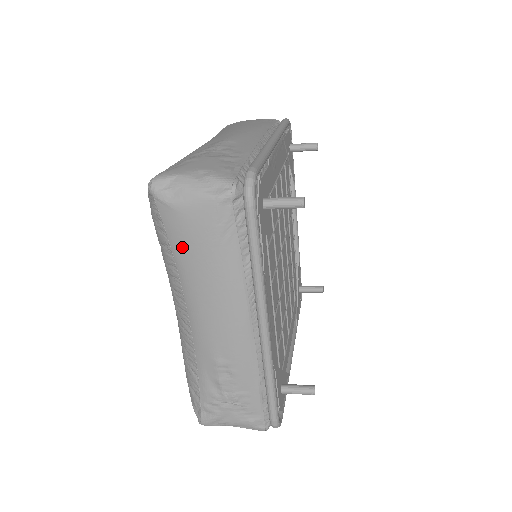
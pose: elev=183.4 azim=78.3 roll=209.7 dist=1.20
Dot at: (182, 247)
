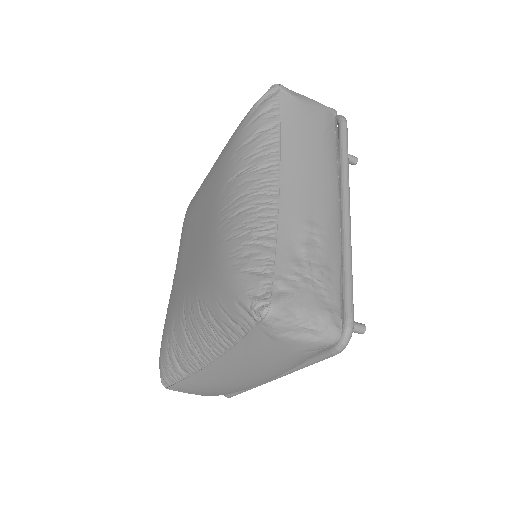
Dot at: (294, 124)
